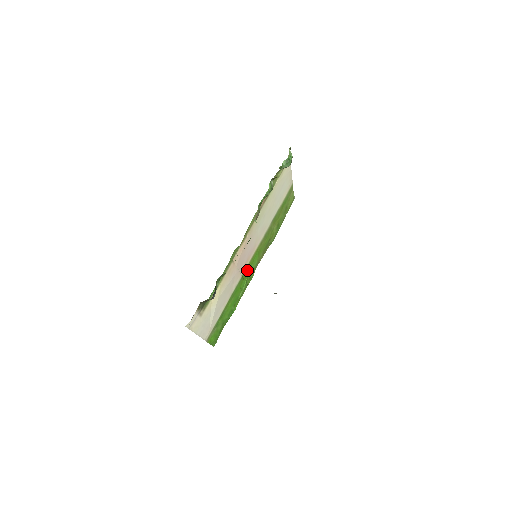
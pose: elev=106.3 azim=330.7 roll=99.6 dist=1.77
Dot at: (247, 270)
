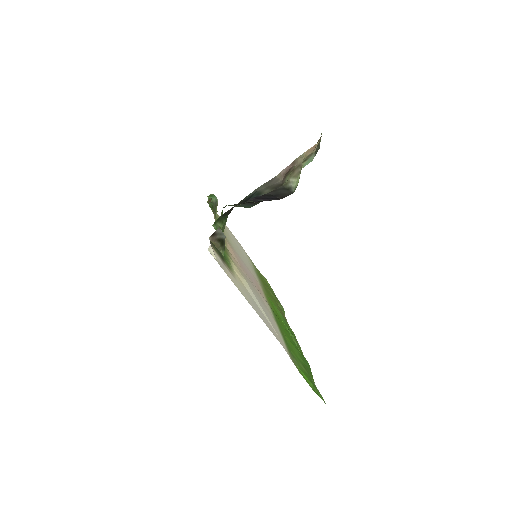
Dot at: occluded
